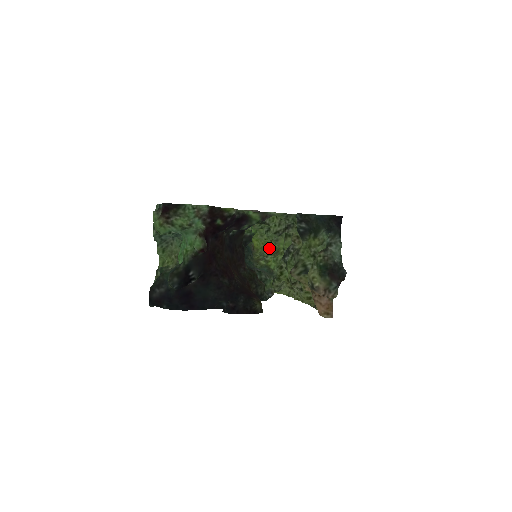
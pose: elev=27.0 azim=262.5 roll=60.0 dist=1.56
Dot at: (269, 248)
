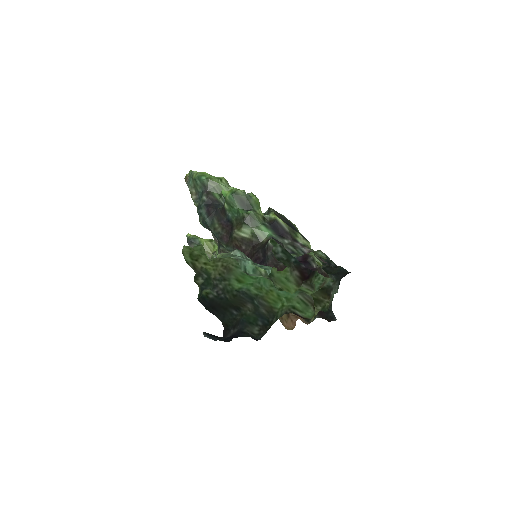
Dot at: occluded
